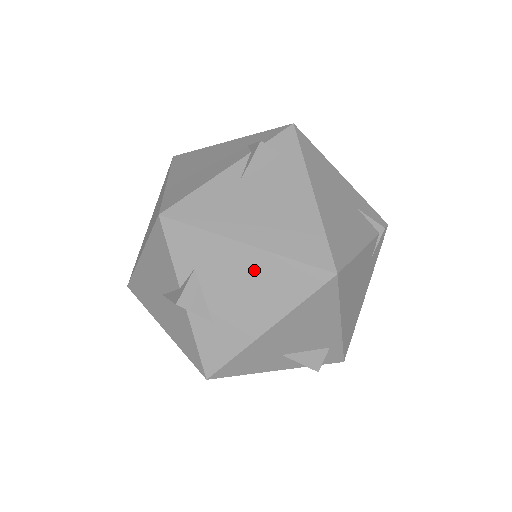
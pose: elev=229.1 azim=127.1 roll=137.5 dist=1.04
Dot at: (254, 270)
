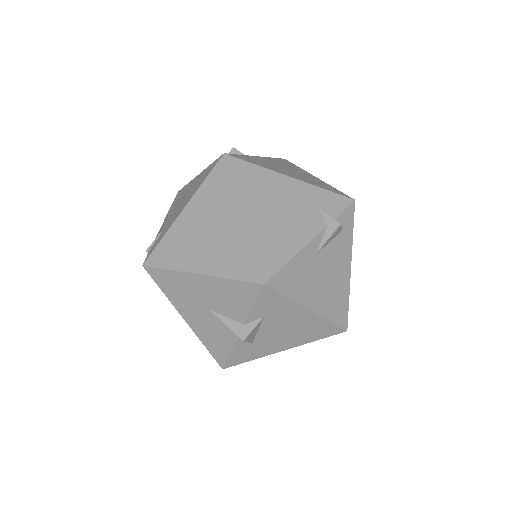
Dot at: (303, 323)
